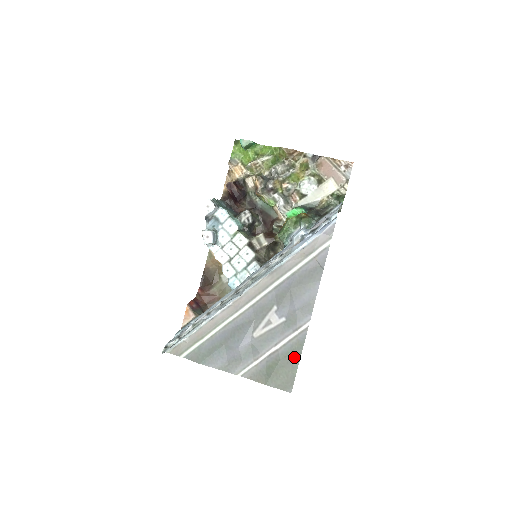
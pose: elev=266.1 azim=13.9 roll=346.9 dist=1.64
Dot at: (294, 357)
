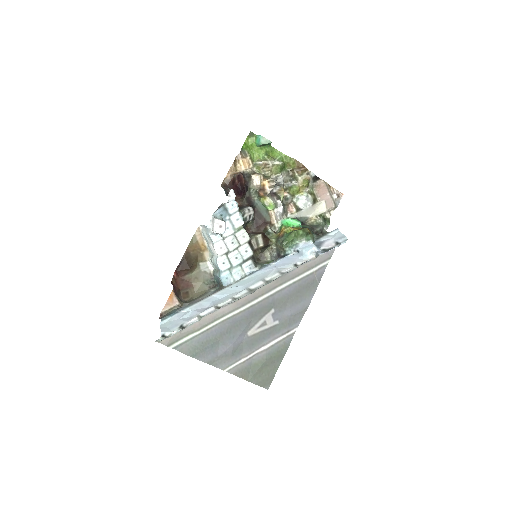
Dot at: (278, 358)
